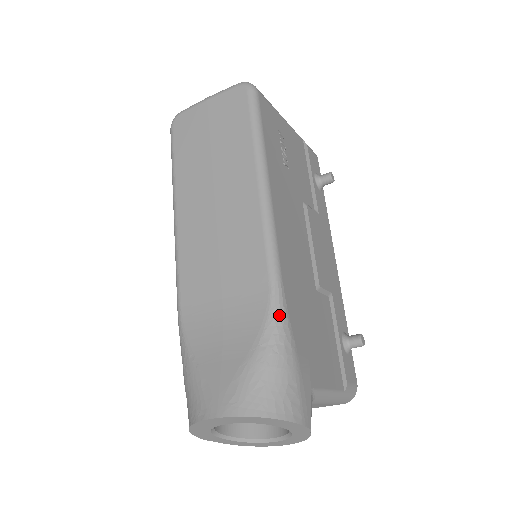
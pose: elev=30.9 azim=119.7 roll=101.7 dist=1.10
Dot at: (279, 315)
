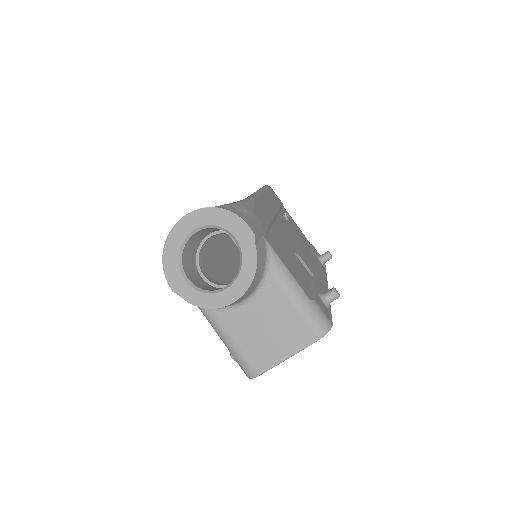
Dot at: (247, 200)
